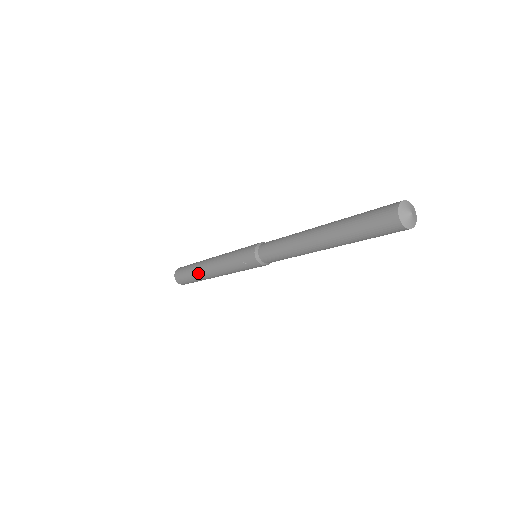
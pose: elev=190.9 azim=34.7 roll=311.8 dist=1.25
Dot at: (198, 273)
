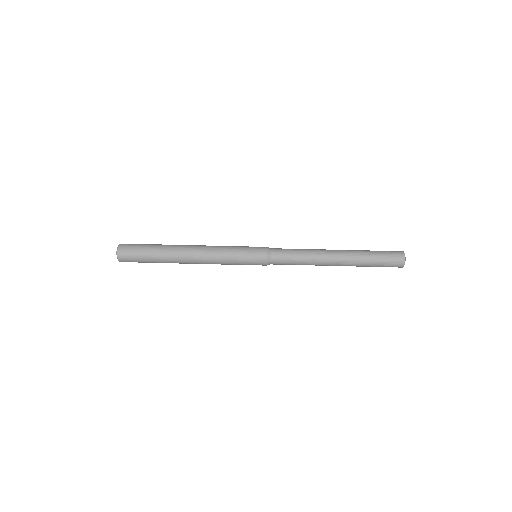
Dot at: occluded
